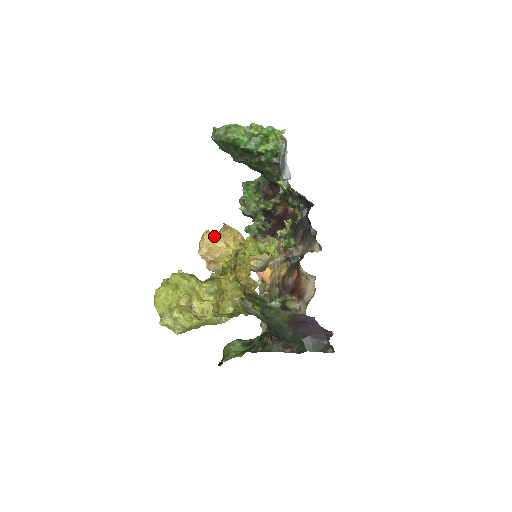
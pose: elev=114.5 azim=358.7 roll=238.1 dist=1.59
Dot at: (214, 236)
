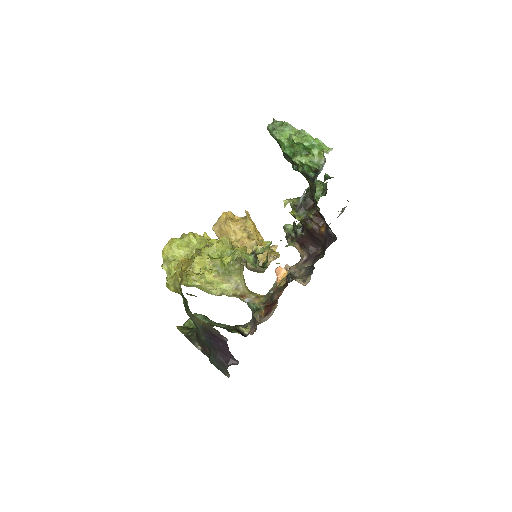
Dot at: (227, 219)
